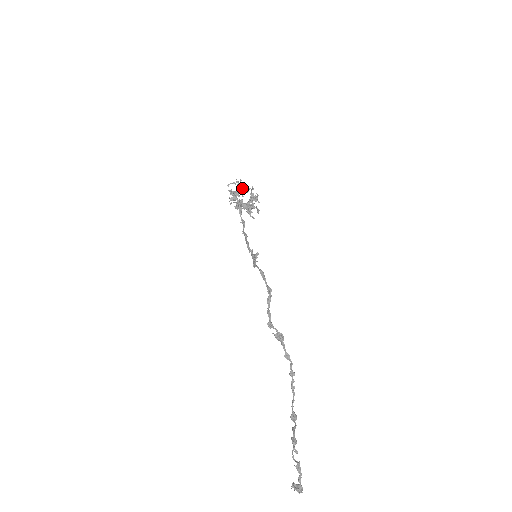
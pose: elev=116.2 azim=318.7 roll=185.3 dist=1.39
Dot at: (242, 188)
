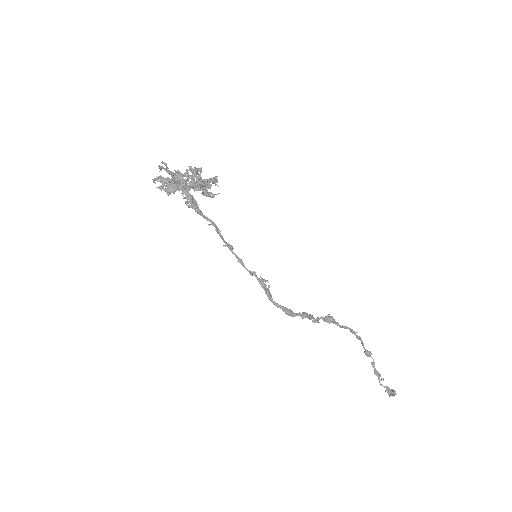
Dot at: (177, 180)
